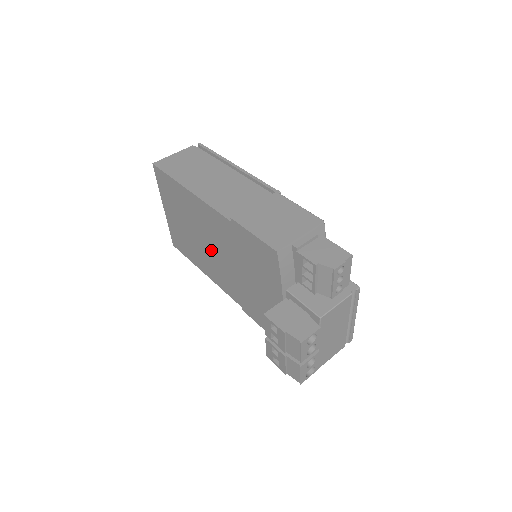
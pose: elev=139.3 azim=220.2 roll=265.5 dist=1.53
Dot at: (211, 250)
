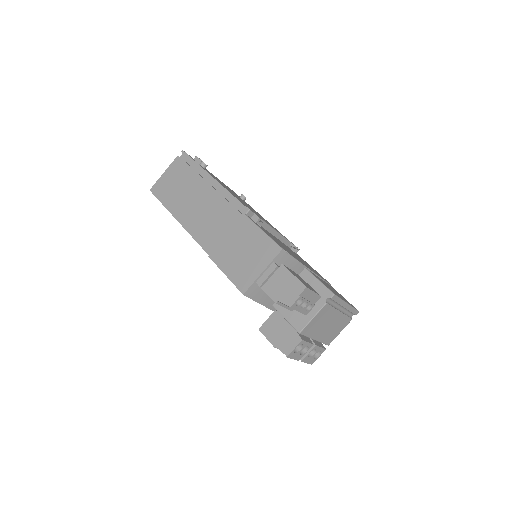
Dot at: occluded
